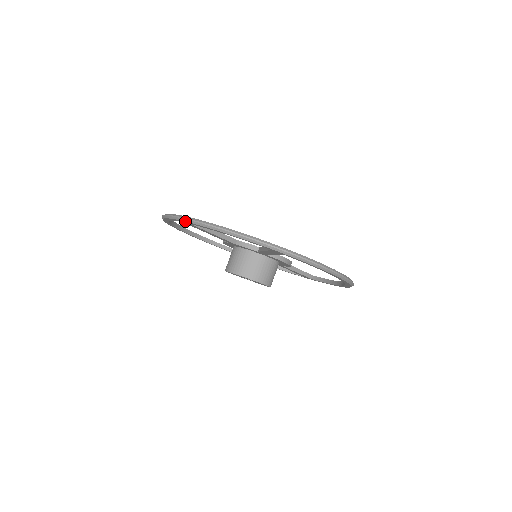
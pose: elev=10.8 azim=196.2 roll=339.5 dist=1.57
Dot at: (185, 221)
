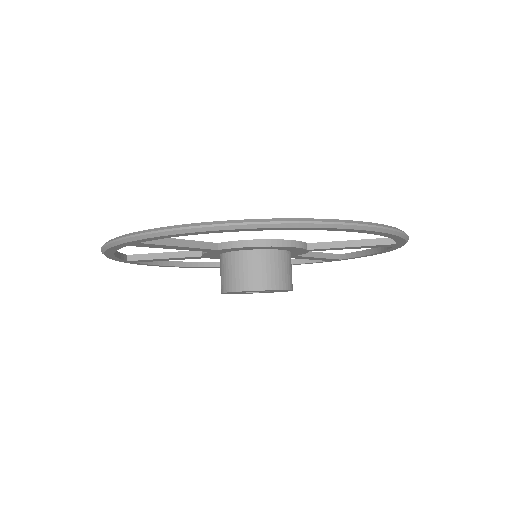
Dot at: (119, 261)
